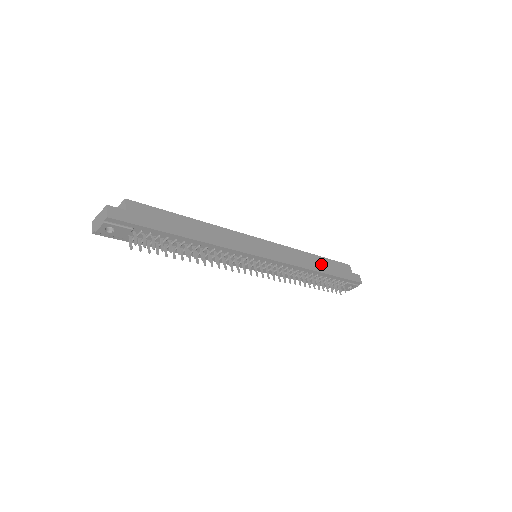
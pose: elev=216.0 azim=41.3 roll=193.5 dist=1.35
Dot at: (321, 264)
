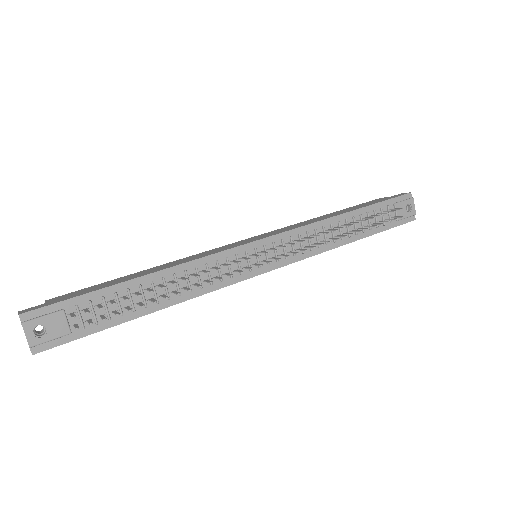
Dot at: (340, 212)
